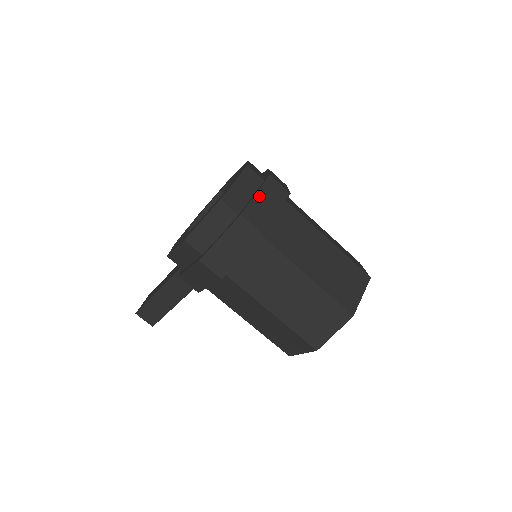
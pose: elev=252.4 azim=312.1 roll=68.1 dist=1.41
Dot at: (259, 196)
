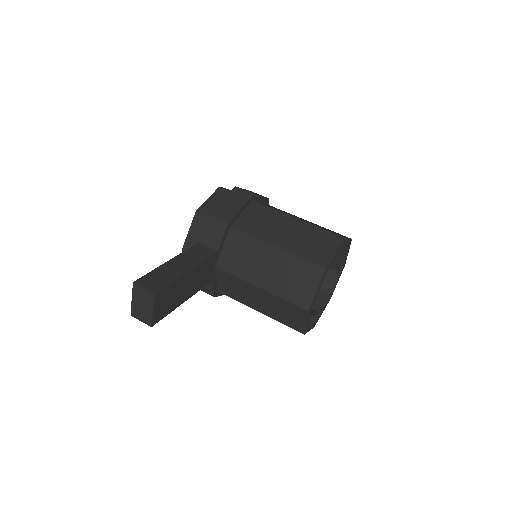
Dot at: occluded
